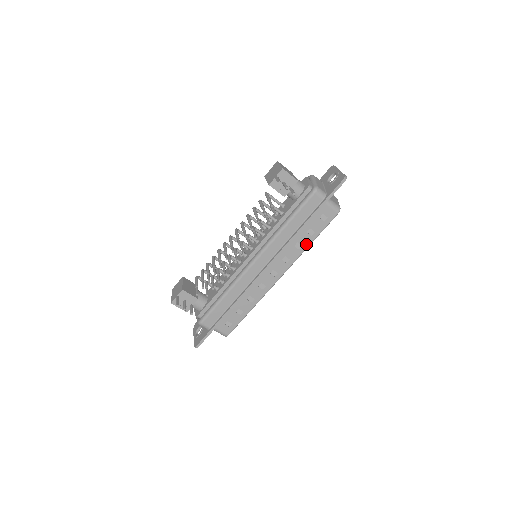
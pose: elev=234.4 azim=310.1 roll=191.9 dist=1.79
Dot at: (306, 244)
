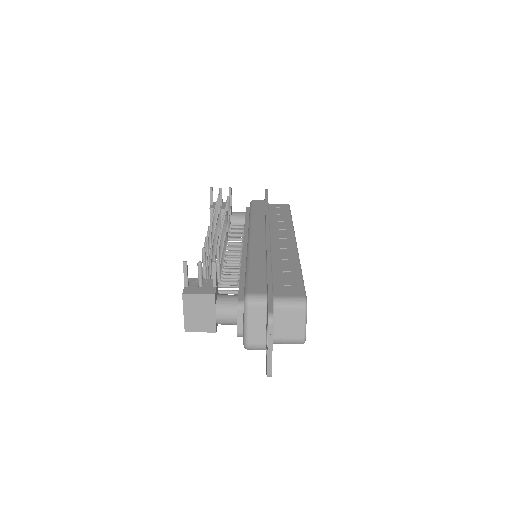
Dot at: (287, 220)
